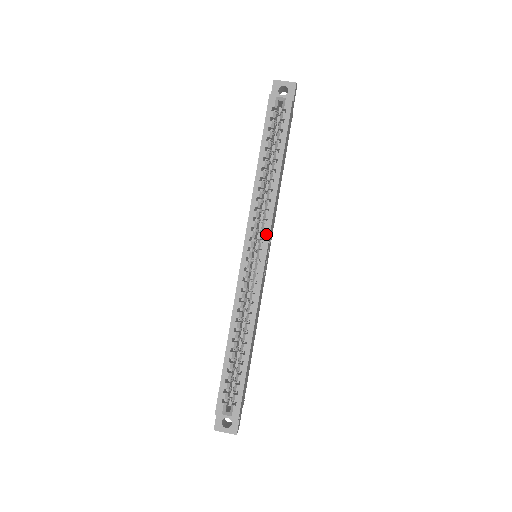
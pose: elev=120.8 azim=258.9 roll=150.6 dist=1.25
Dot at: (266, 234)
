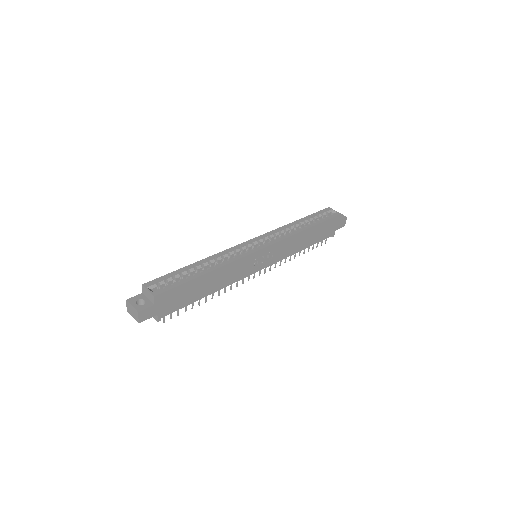
Dot at: (275, 241)
